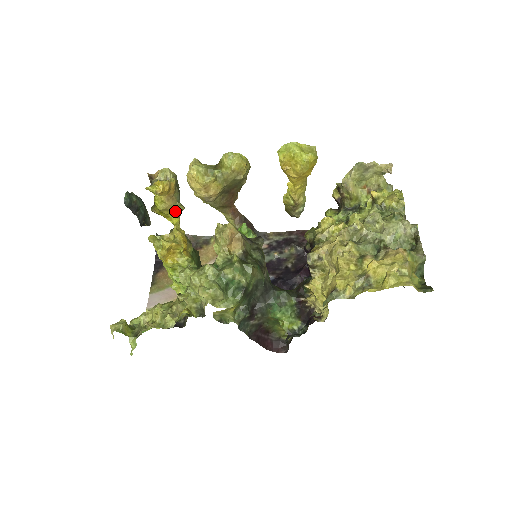
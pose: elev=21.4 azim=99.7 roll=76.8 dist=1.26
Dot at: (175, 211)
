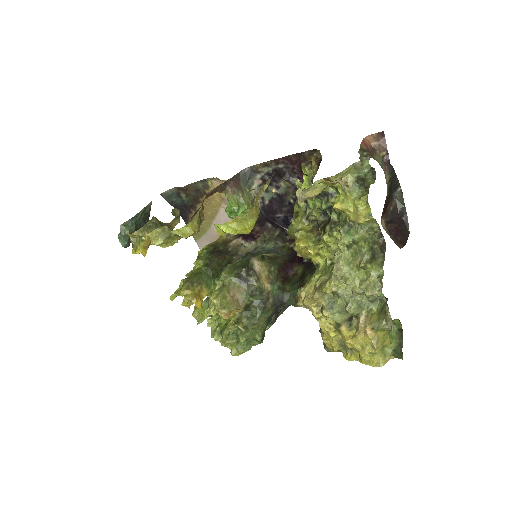
Dot at: occluded
